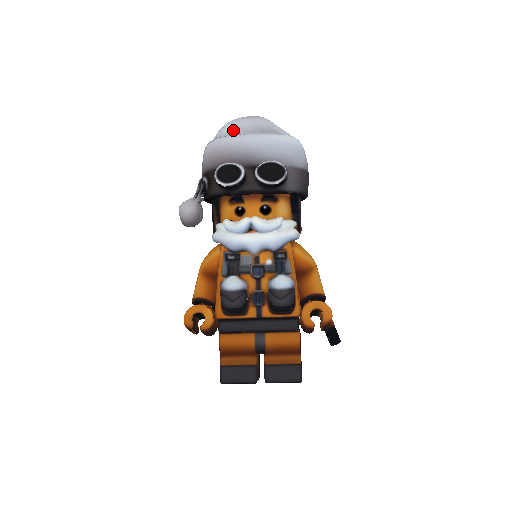
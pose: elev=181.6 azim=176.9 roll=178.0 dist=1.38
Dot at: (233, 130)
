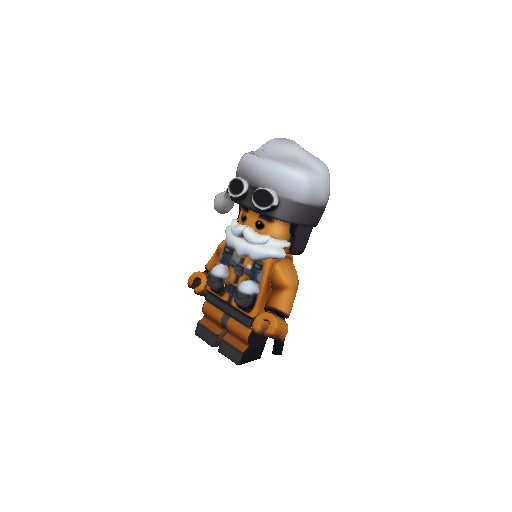
Dot at: (262, 150)
